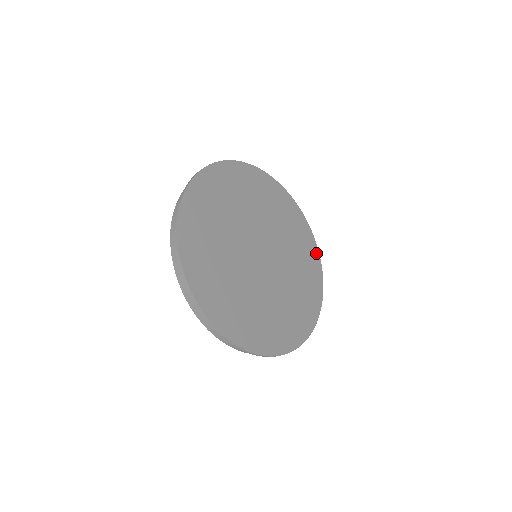
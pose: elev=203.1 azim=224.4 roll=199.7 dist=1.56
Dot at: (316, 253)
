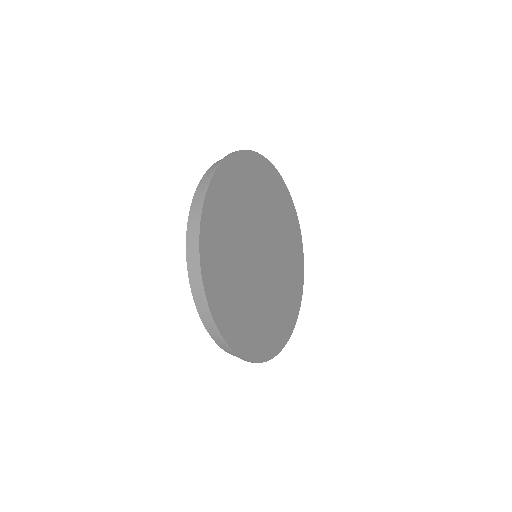
Dot at: (300, 238)
